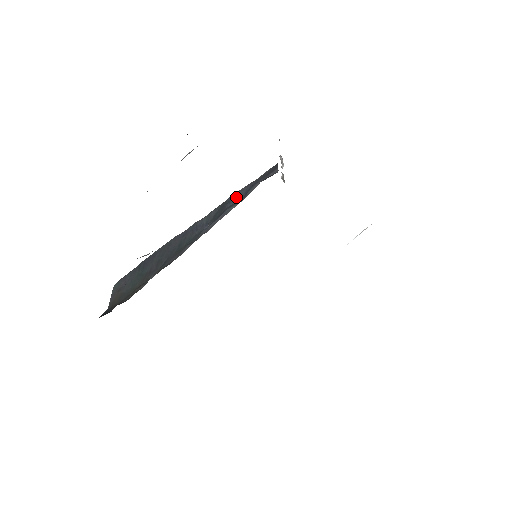
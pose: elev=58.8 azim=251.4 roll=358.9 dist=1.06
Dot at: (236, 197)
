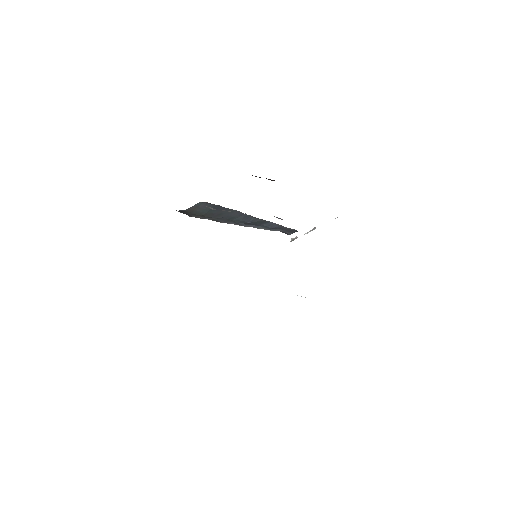
Dot at: (271, 225)
